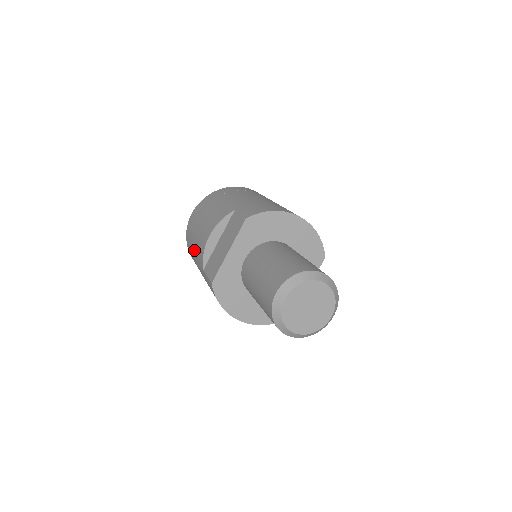
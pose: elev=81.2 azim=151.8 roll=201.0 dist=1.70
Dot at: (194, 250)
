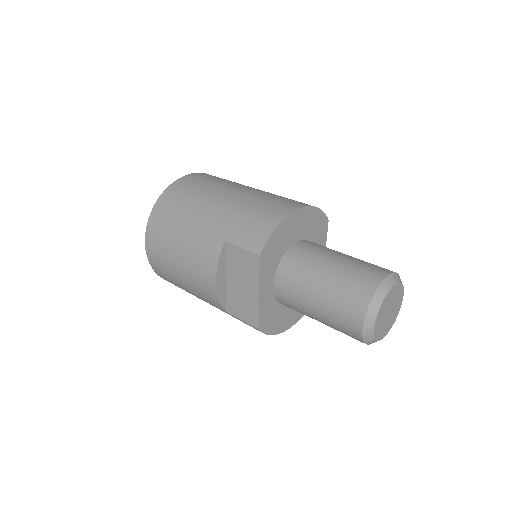
Dot at: (188, 290)
